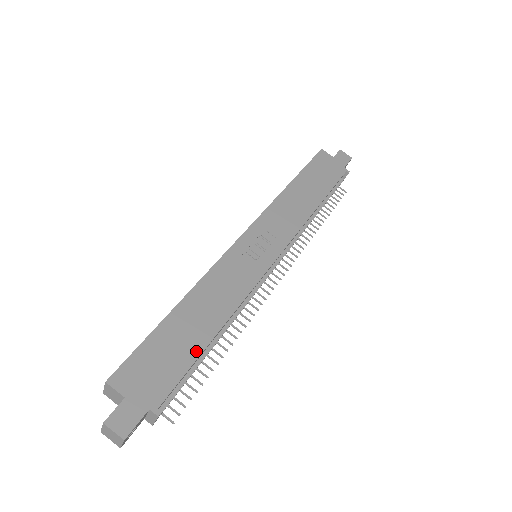
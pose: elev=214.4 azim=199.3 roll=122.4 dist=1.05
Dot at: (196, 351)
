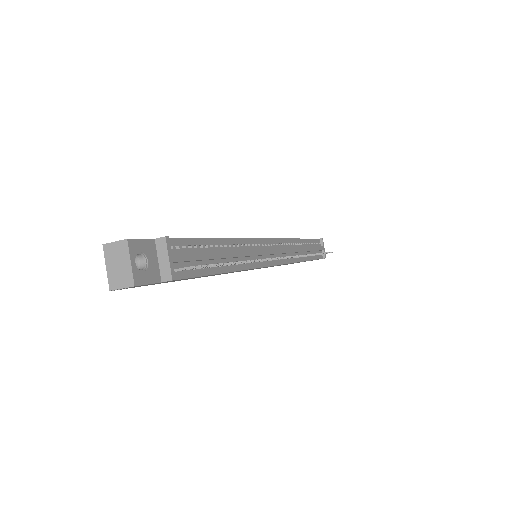
Dot at: occluded
